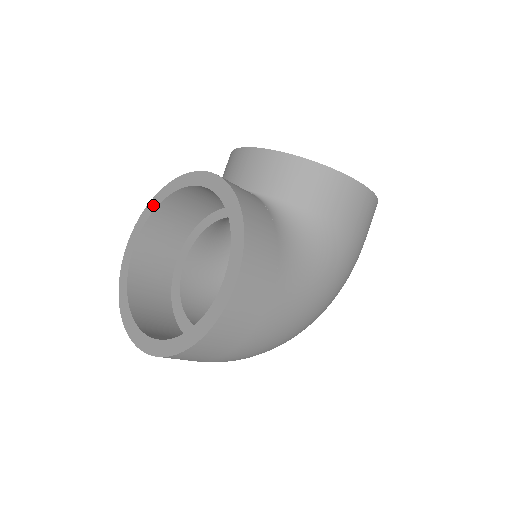
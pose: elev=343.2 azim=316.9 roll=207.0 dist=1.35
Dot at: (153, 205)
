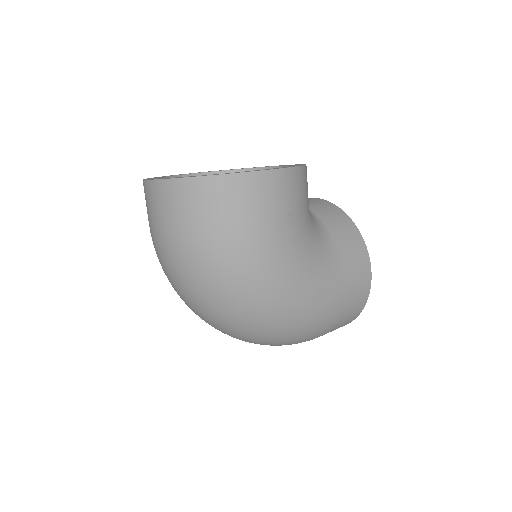
Dot at: (225, 170)
